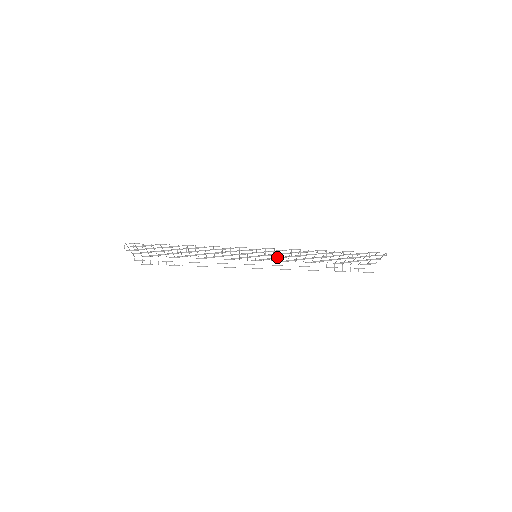
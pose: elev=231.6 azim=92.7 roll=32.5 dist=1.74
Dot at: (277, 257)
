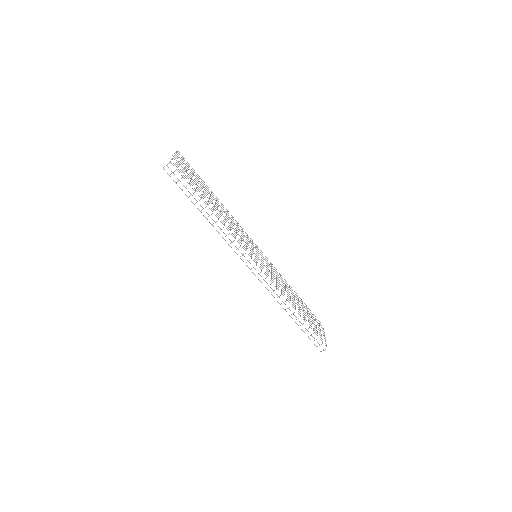
Dot at: occluded
